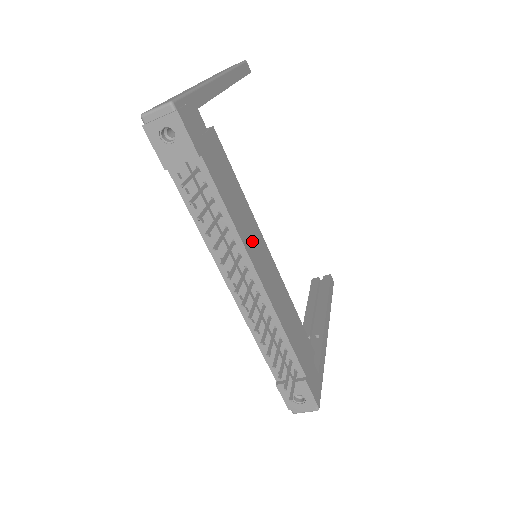
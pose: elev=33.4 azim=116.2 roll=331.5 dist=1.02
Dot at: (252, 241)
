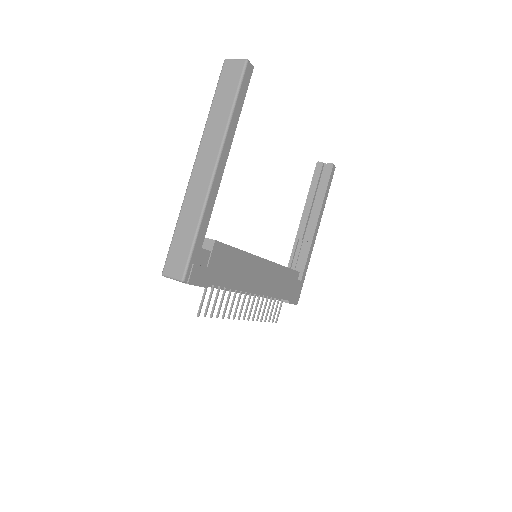
Dot at: (250, 277)
